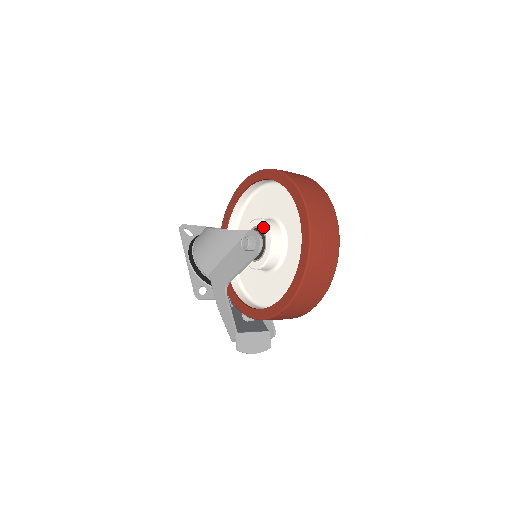
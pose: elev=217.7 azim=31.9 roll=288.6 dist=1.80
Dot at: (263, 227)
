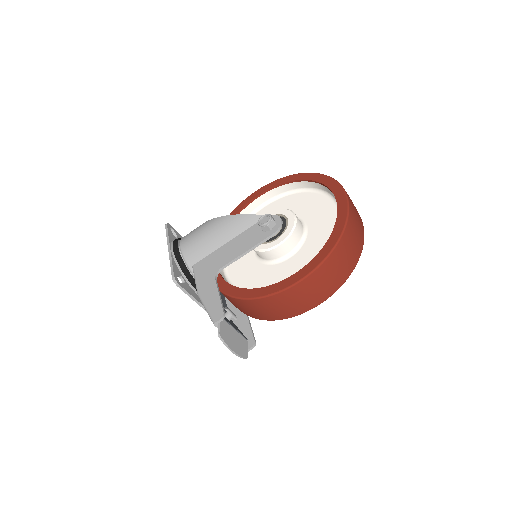
Dot at: (285, 213)
